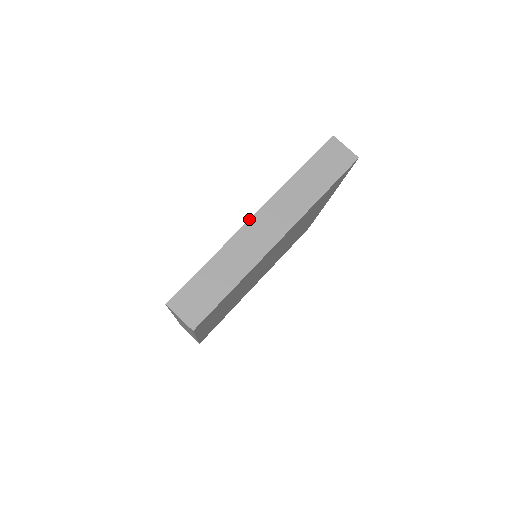
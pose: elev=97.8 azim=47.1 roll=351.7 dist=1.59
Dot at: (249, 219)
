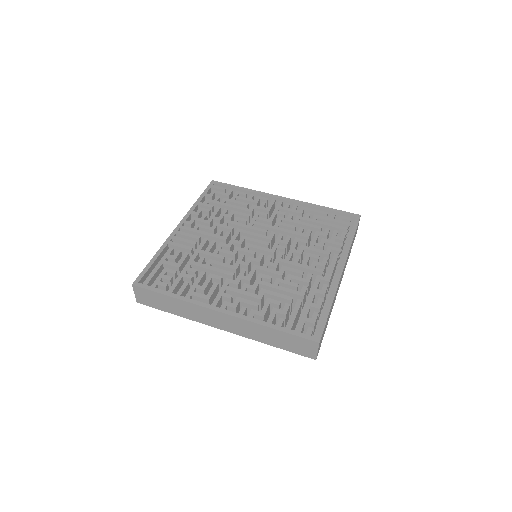
Dot at: (214, 310)
